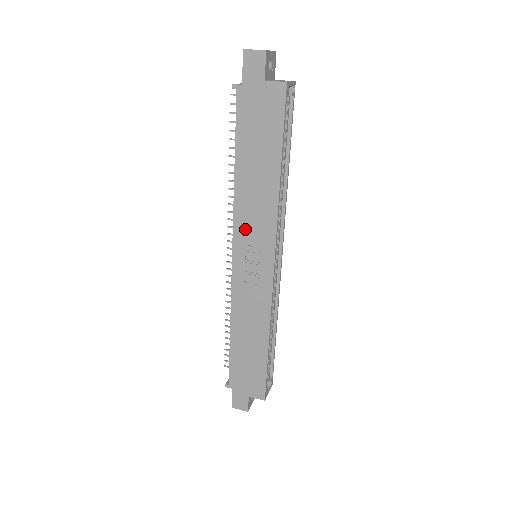
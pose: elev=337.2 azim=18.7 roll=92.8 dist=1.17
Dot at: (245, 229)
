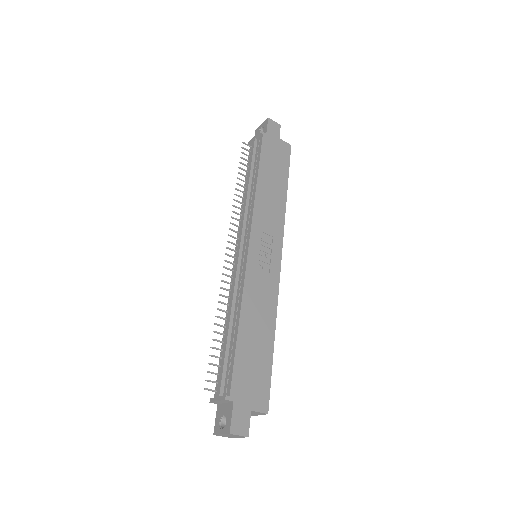
Dot at: (261, 223)
